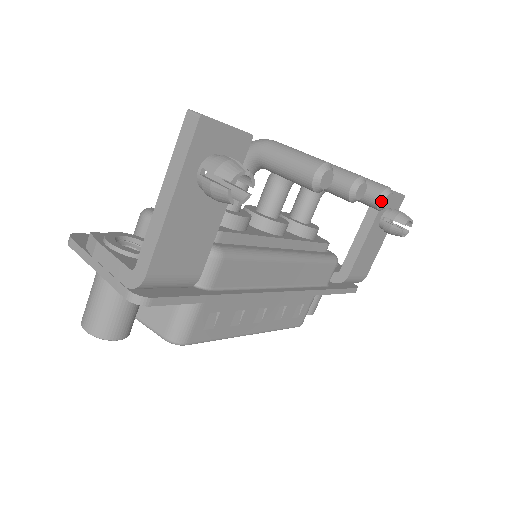
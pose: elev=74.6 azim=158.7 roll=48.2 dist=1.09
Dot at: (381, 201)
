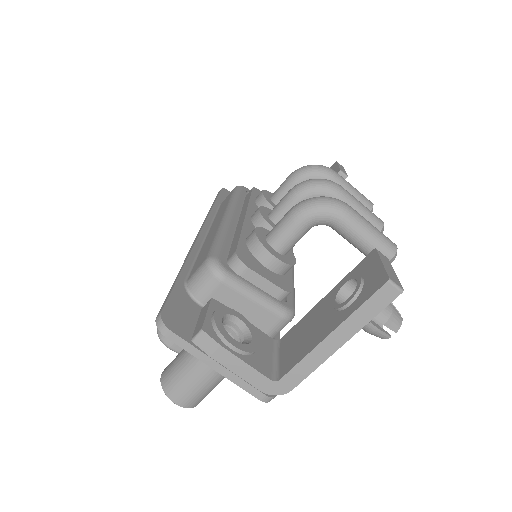
Dot at: occluded
